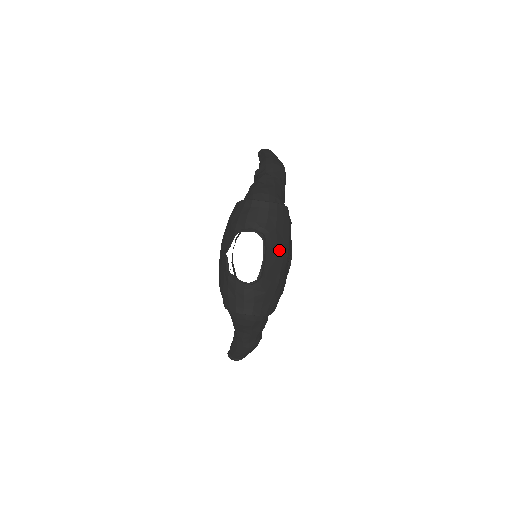
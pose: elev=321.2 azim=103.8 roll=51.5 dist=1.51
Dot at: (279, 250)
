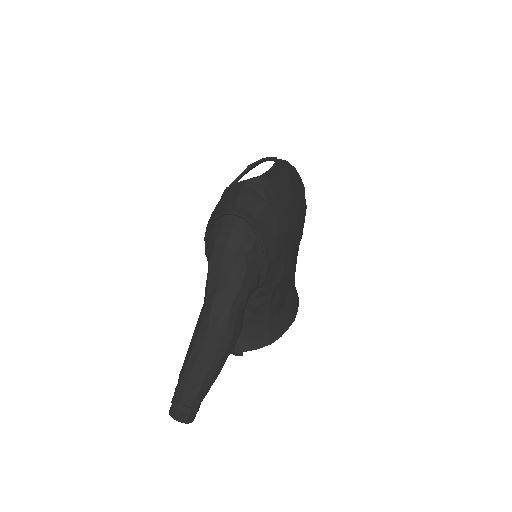
Dot at: (291, 187)
